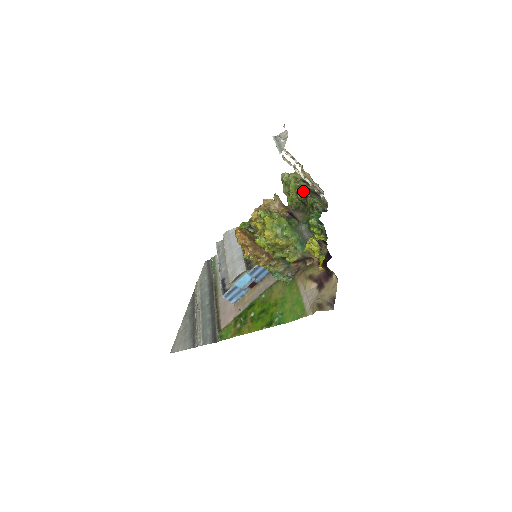
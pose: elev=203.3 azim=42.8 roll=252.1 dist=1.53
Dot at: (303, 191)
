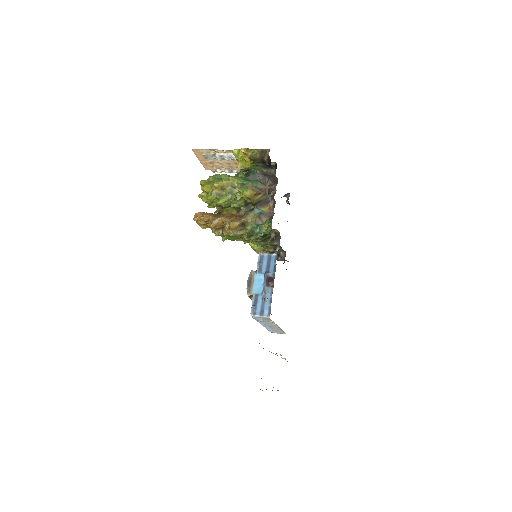
Dot at: (242, 170)
